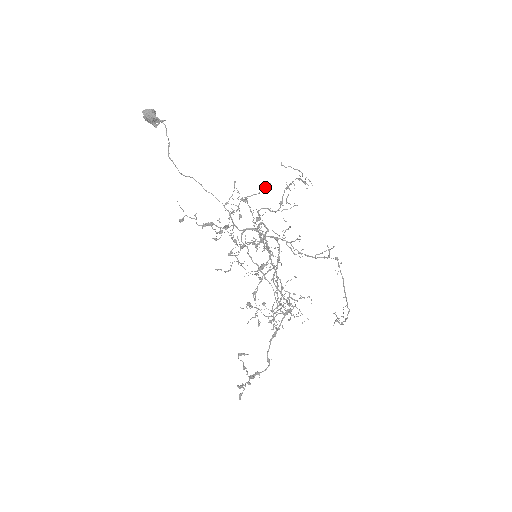
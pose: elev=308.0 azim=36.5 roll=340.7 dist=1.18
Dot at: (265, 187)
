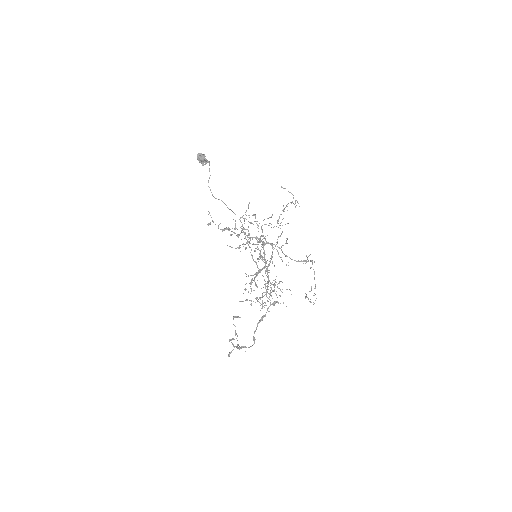
Dot at: occluded
